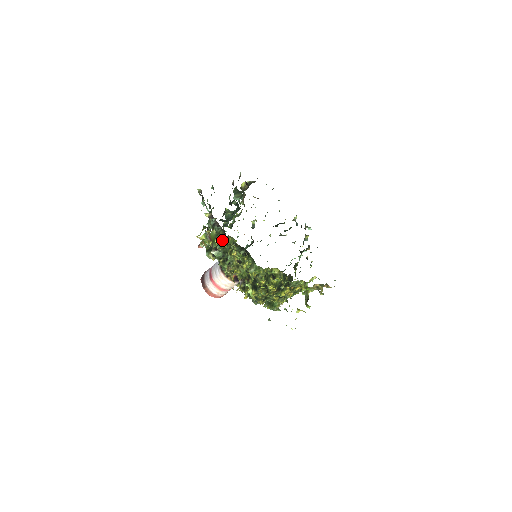
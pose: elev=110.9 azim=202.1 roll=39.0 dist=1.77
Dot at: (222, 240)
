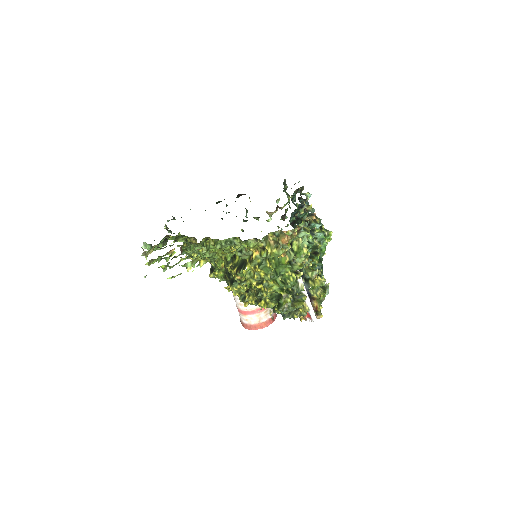
Dot at: occluded
